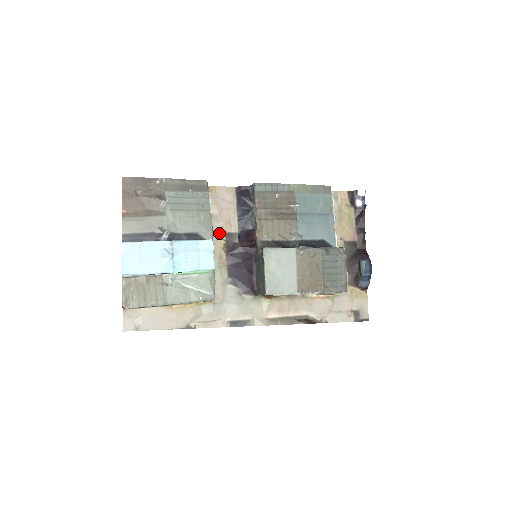
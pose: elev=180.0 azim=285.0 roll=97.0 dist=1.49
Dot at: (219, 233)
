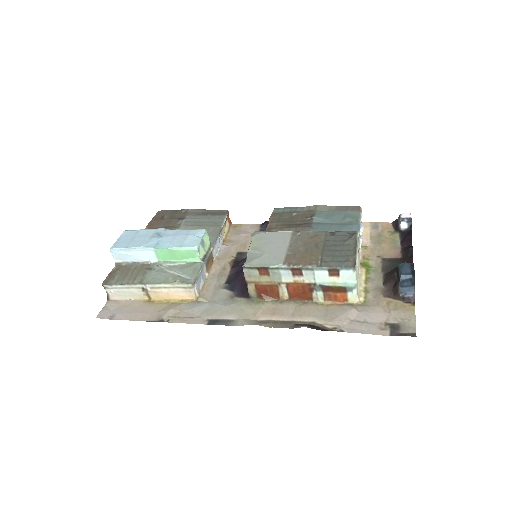
Dot at: (231, 252)
